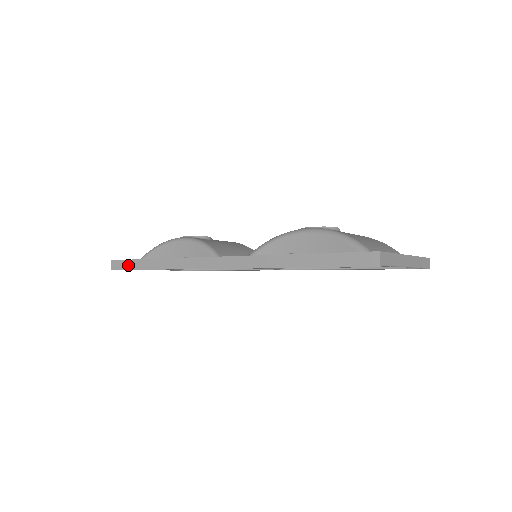
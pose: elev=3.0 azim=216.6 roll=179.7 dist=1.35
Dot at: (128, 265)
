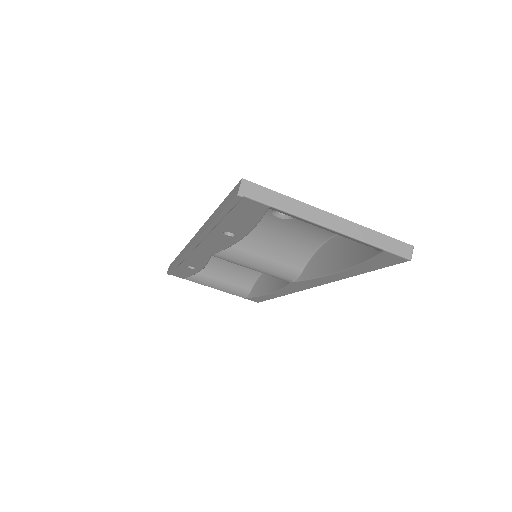
Dot at: (171, 266)
